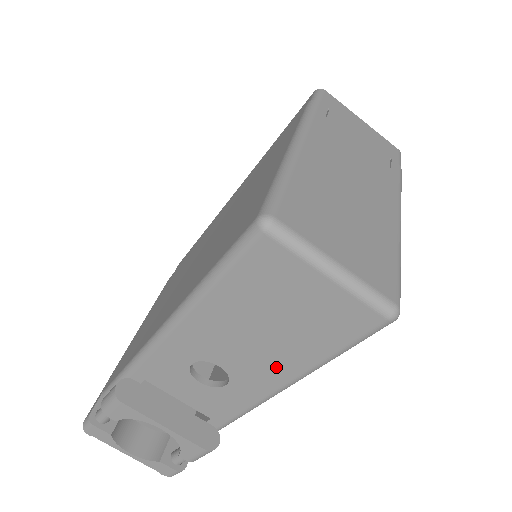
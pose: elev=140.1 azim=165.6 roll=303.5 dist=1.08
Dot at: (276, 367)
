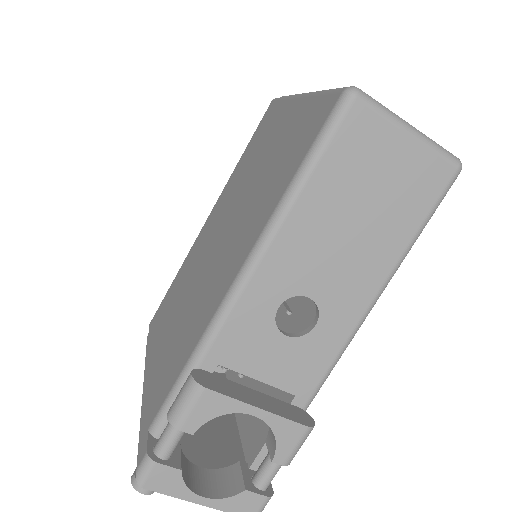
Dot at: (367, 272)
